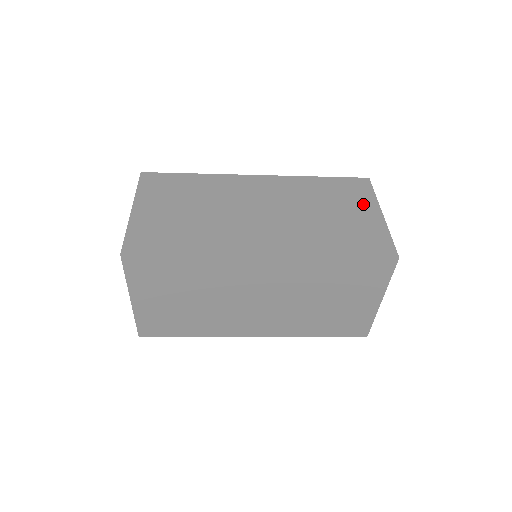
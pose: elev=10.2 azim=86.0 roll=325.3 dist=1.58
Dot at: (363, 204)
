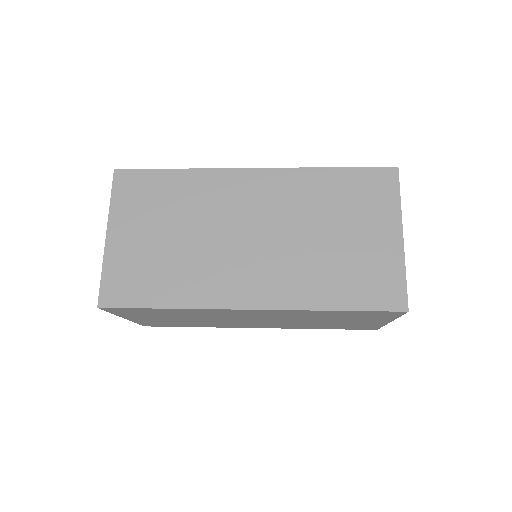
Dot at: (381, 218)
